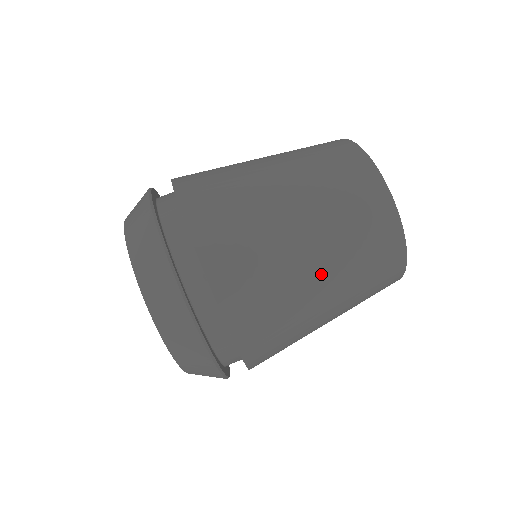
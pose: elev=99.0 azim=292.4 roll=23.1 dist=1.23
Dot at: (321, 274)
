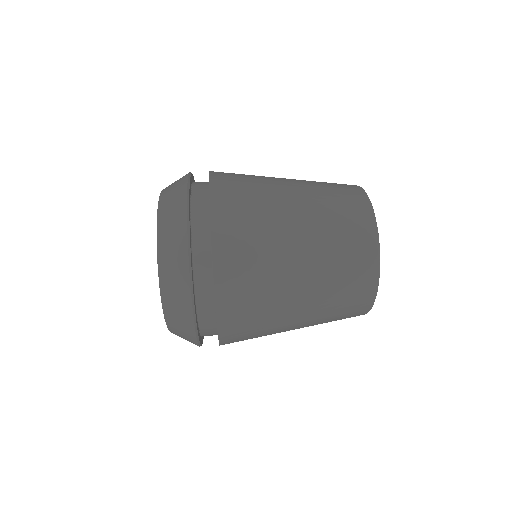
Dot at: (300, 228)
